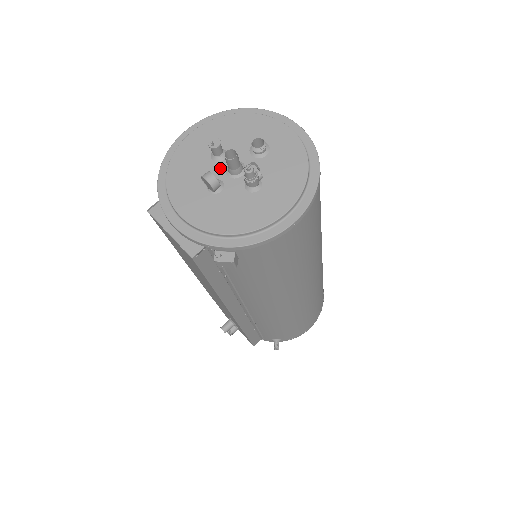
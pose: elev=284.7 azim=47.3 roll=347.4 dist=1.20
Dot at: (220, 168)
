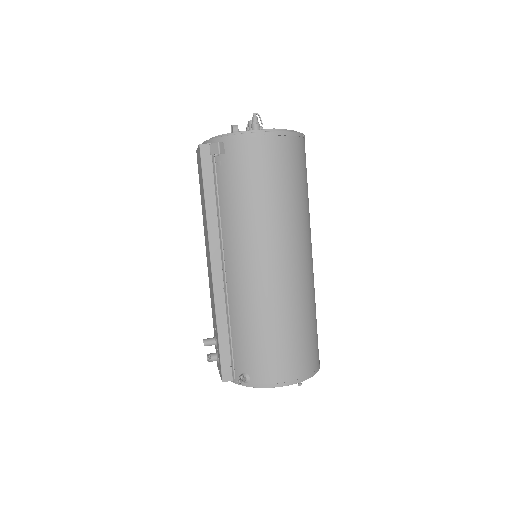
Dot at: occluded
